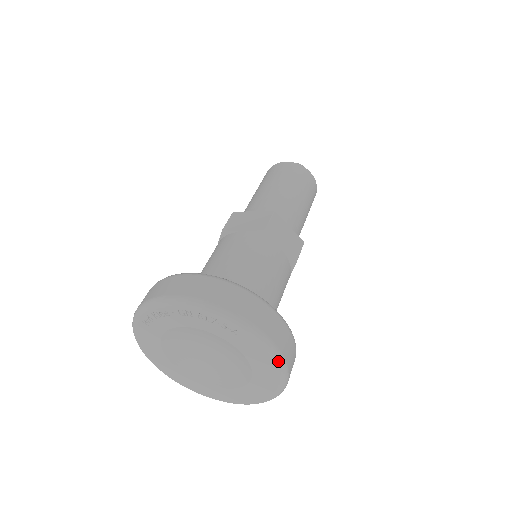
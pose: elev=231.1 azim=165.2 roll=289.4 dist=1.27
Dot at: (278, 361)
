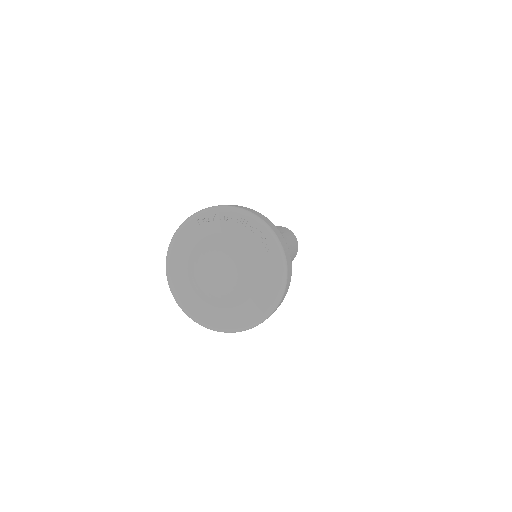
Dot at: (283, 286)
